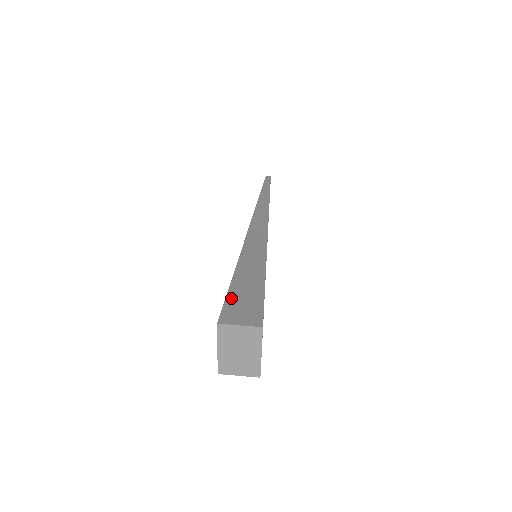
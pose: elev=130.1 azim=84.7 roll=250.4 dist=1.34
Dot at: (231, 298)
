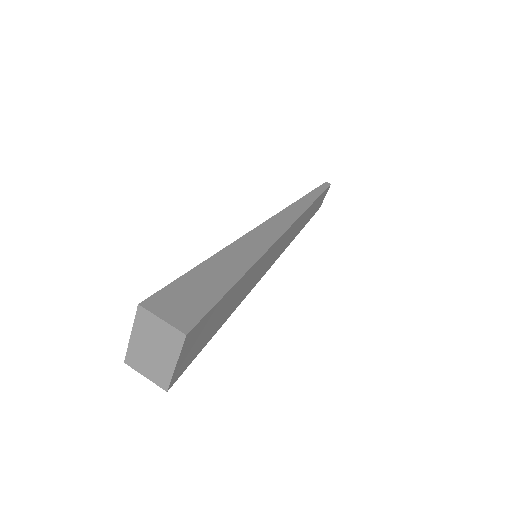
Dot at: (179, 284)
